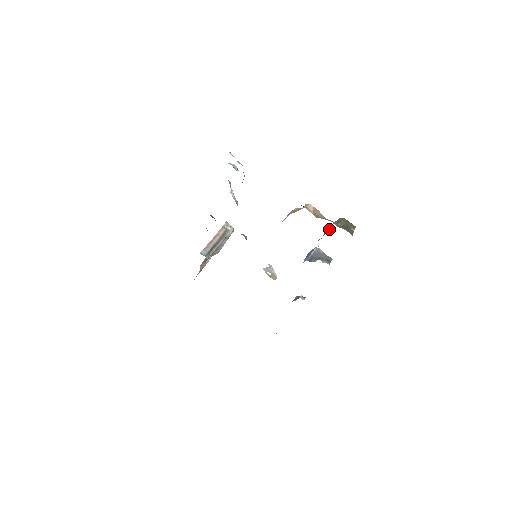
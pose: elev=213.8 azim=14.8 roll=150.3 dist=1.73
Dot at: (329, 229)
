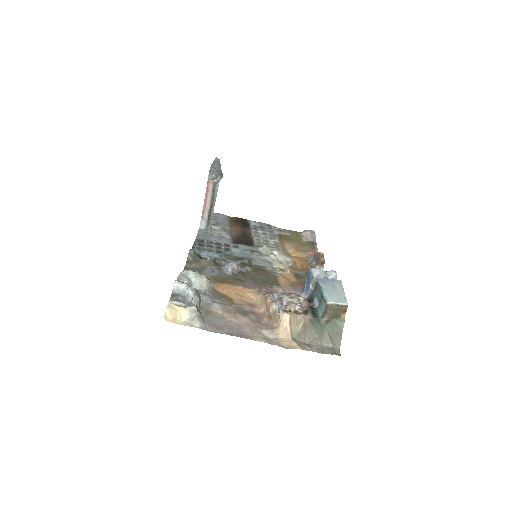
Dot at: (319, 291)
